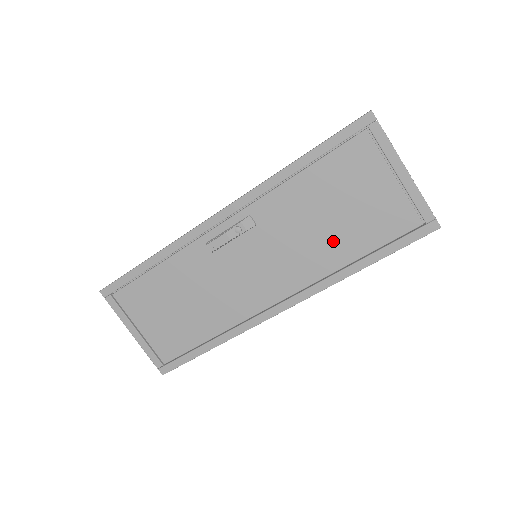
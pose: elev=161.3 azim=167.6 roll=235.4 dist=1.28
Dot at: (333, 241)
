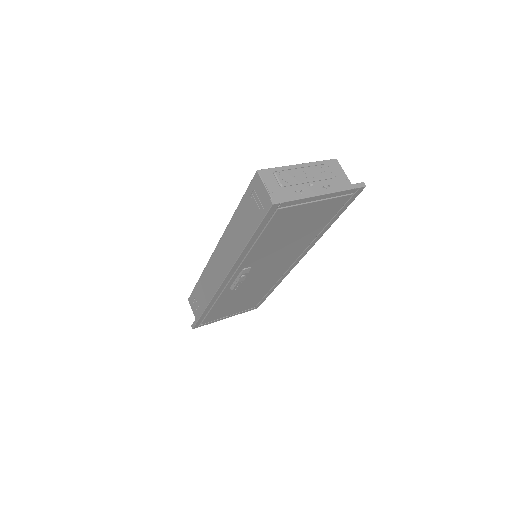
Dot at: (303, 236)
